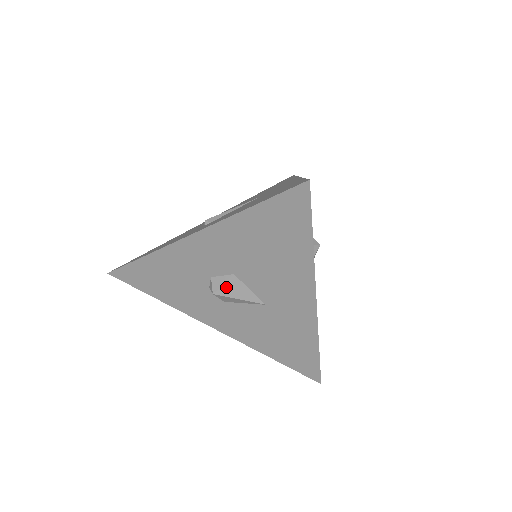
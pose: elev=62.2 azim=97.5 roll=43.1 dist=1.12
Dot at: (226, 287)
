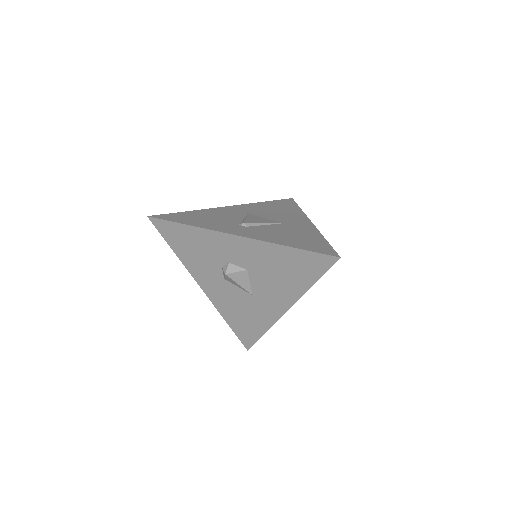
Dot at: (236, 274)
